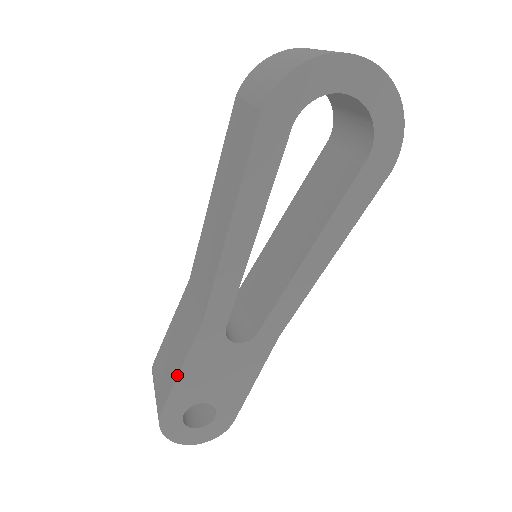
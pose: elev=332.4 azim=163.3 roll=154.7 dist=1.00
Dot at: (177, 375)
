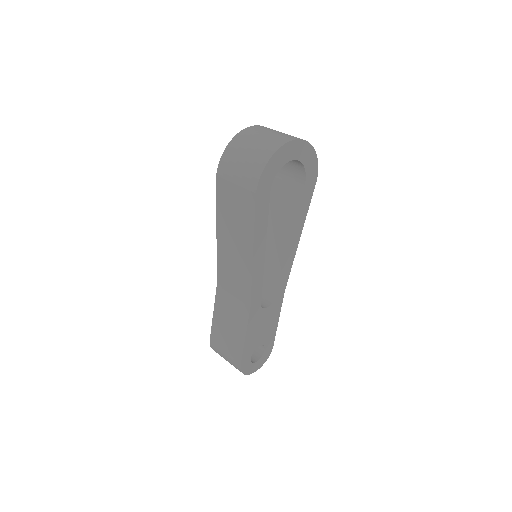
Dot at: (244, 341)
